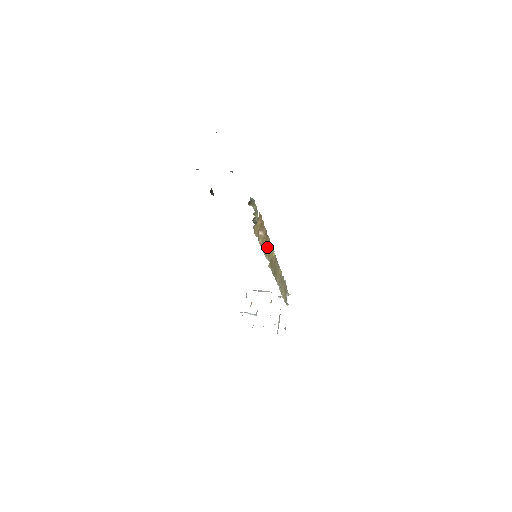
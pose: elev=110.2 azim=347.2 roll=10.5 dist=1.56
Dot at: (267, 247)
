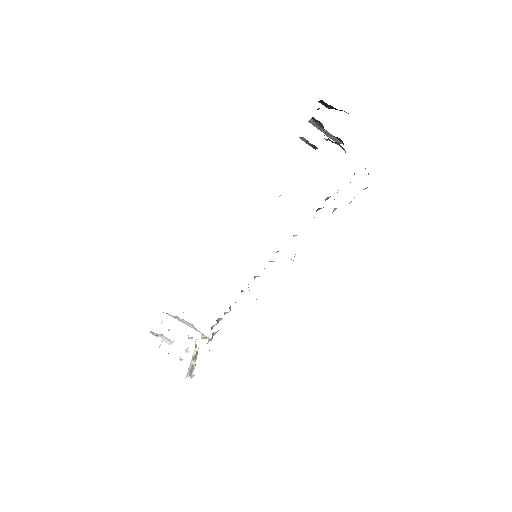
Dot at: occluded
